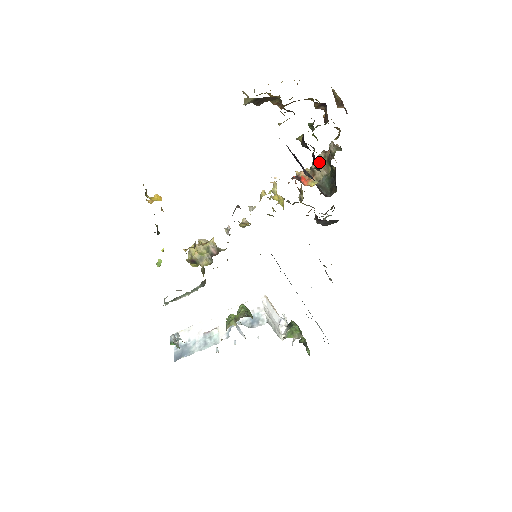
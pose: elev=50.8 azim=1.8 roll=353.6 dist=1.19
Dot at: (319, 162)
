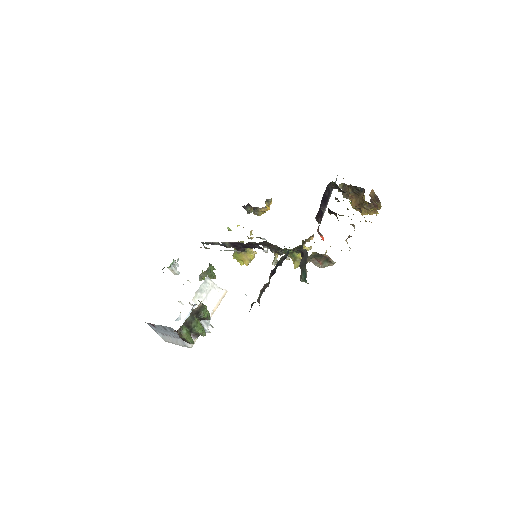
Dot at: occluded
